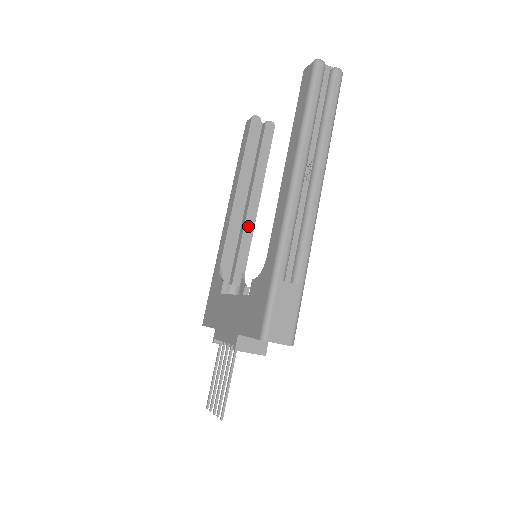
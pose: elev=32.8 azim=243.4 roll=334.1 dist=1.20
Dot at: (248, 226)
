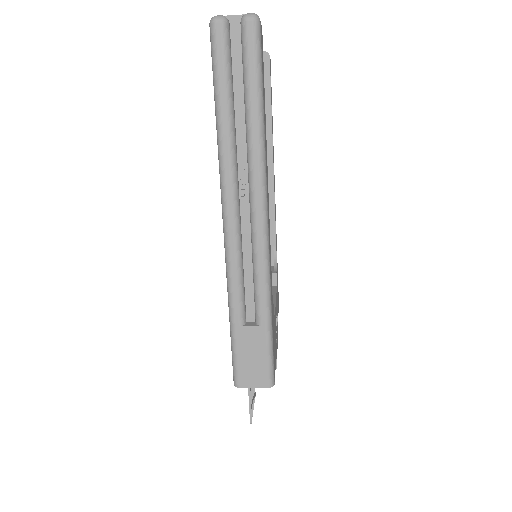
Dot at: occluded
